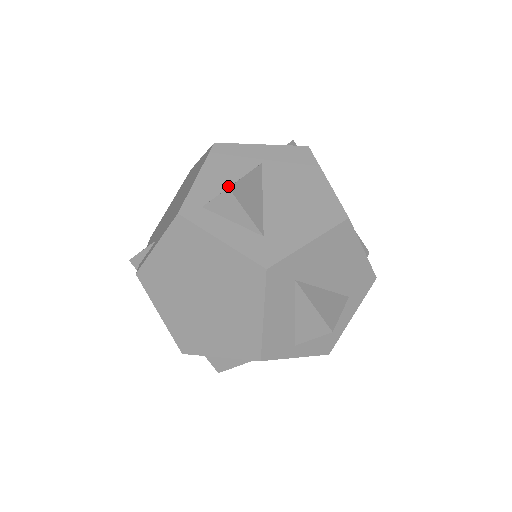
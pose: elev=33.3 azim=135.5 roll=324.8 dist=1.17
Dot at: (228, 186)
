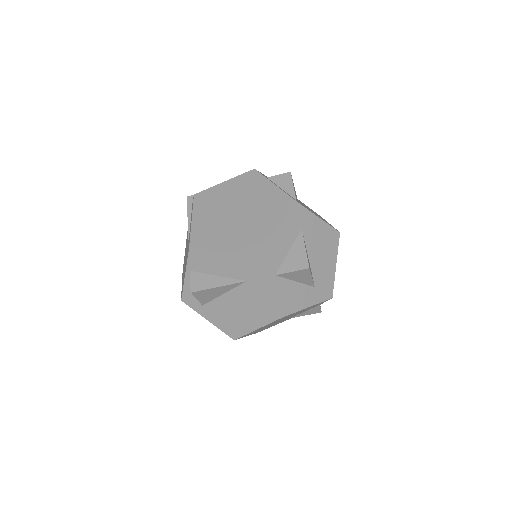
Dot at: occluded
